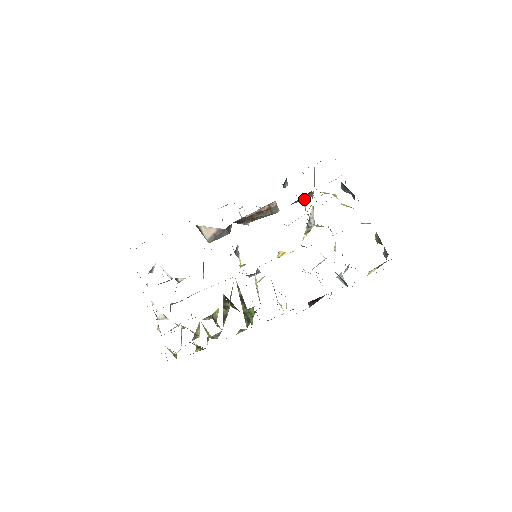
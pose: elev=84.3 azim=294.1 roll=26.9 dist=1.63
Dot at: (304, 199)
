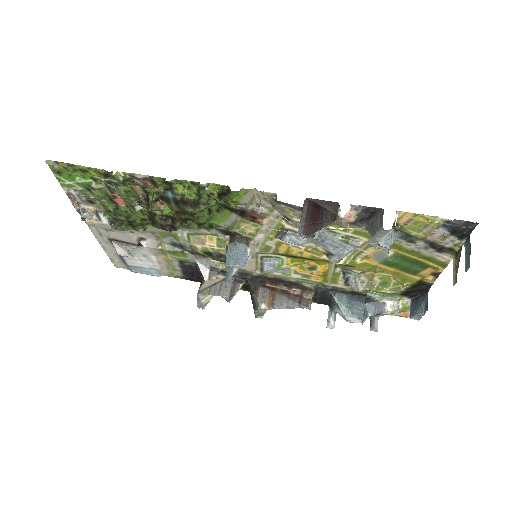
Dot at: (351, 316)
